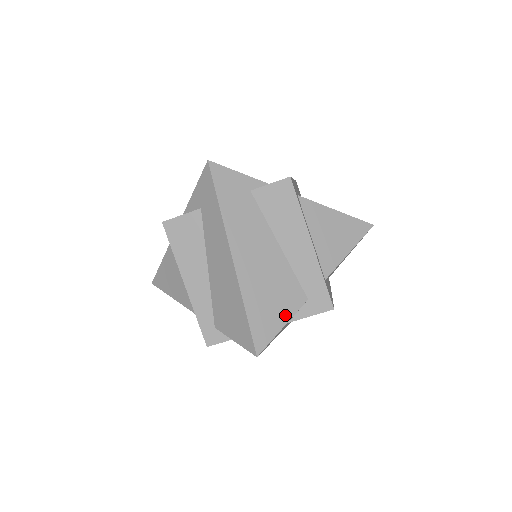
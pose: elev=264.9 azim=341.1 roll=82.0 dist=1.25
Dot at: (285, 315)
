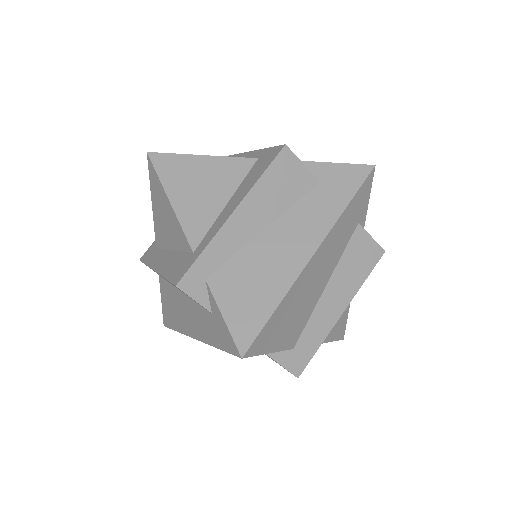
Dot at: (279, 344)
